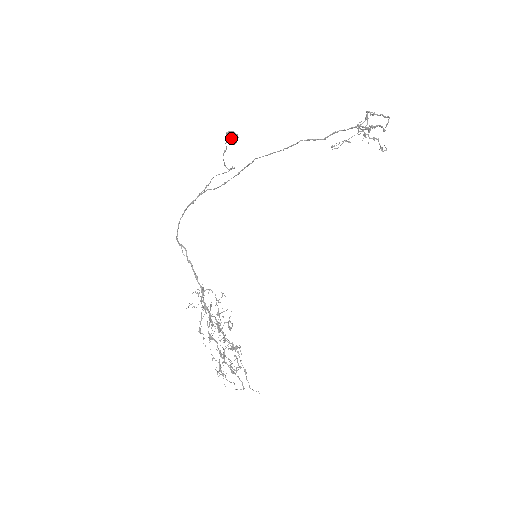
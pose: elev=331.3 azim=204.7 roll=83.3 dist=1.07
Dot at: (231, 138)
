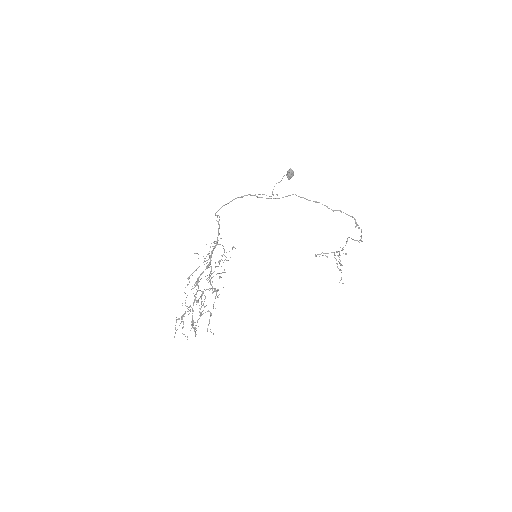
Dot at: (291, 172)
